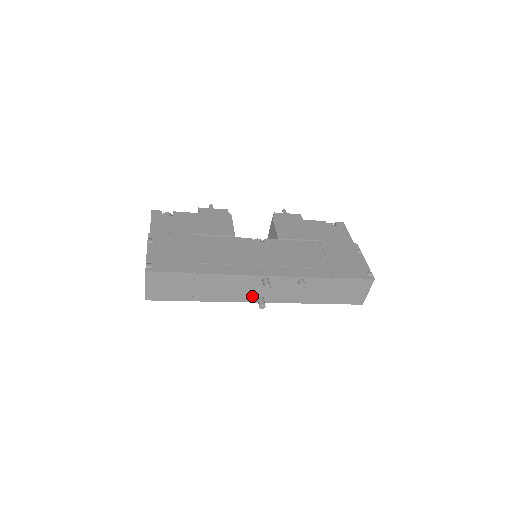
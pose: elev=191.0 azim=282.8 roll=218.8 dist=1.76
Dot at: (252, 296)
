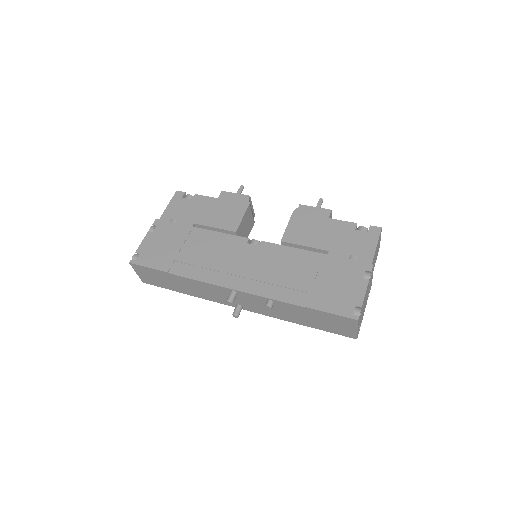
Dot at: occluded
